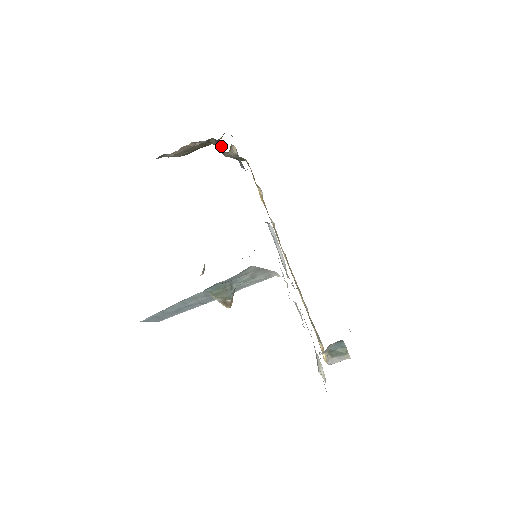
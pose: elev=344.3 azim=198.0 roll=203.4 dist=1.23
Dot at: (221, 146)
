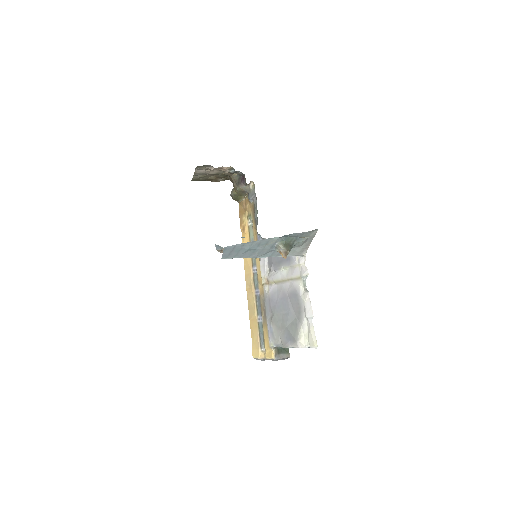
Dot at: (242, 179)
